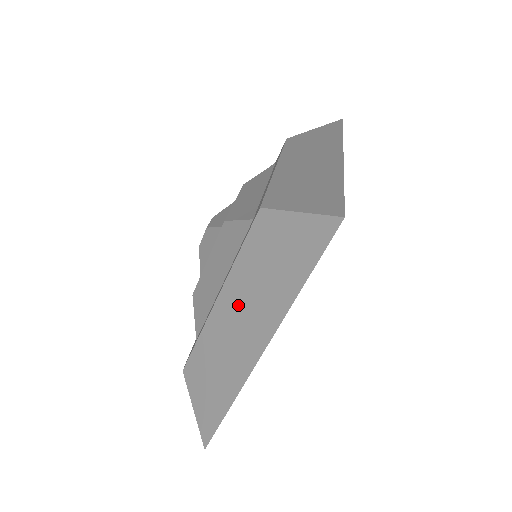
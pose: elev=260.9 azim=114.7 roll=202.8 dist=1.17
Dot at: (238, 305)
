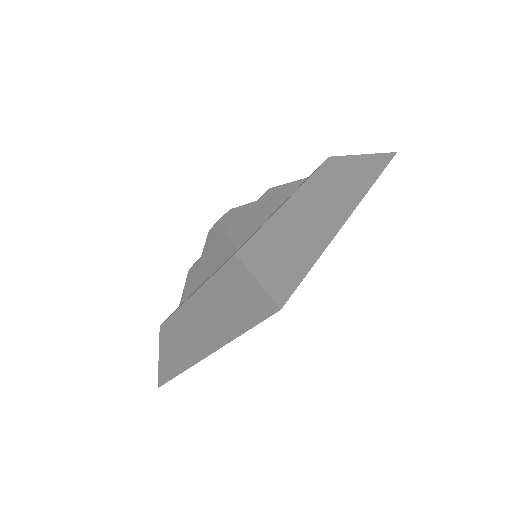
Dot at: (202, 312)
